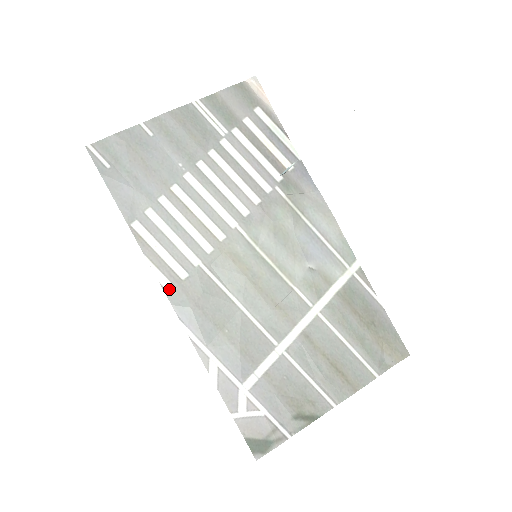
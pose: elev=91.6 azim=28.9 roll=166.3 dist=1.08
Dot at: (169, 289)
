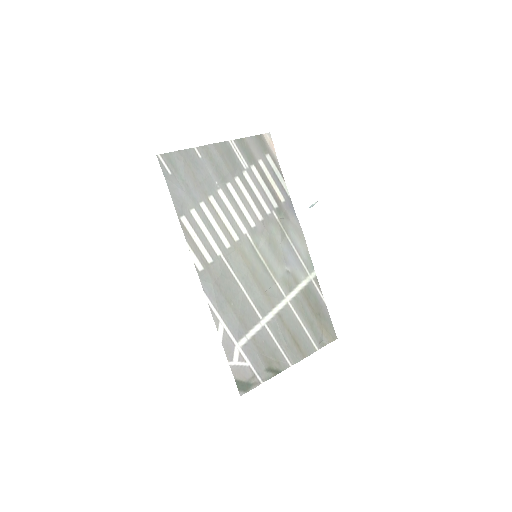
Dot at: (199, 268)
